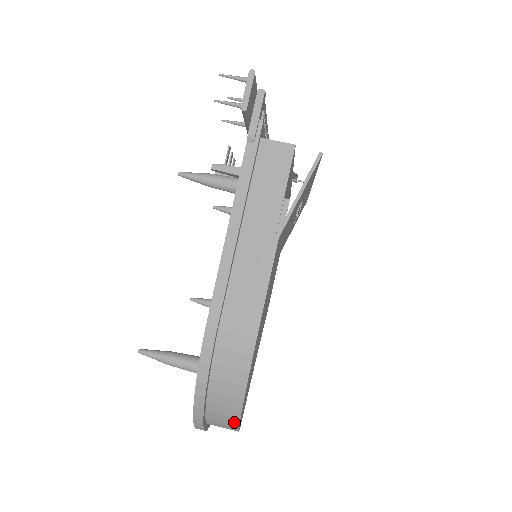
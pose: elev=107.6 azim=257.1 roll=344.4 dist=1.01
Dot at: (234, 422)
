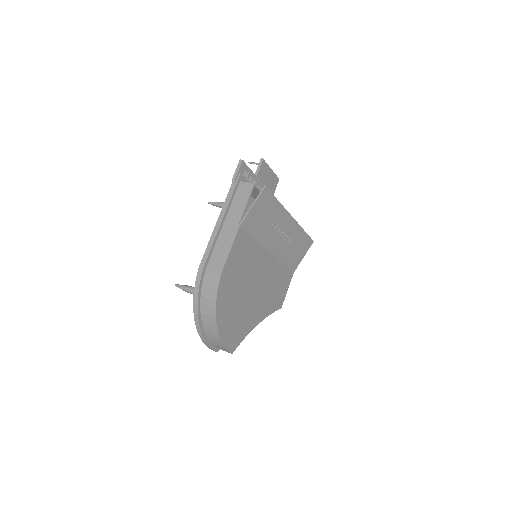
Dot at: (215, 330)
